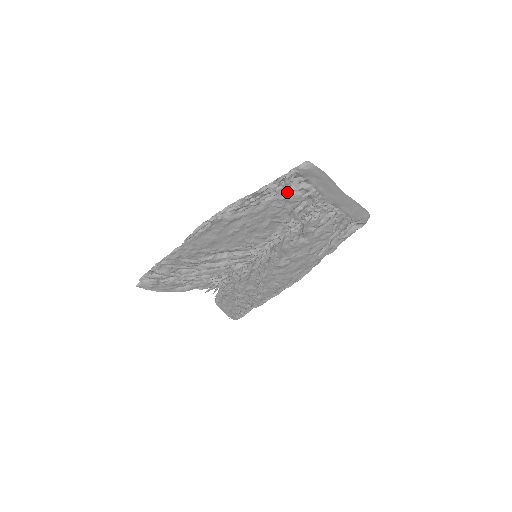
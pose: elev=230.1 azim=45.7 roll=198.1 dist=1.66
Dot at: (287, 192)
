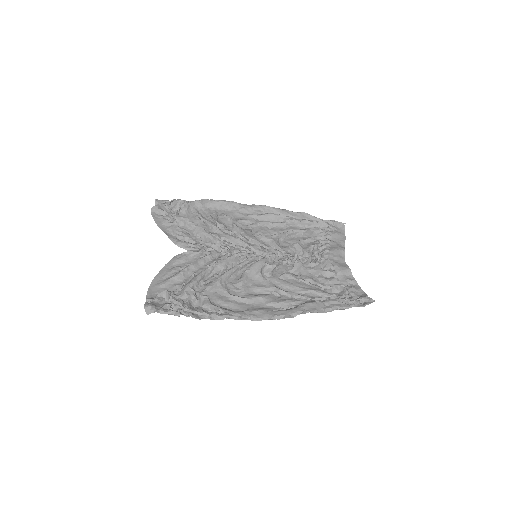
Dot at: (339, 293)
